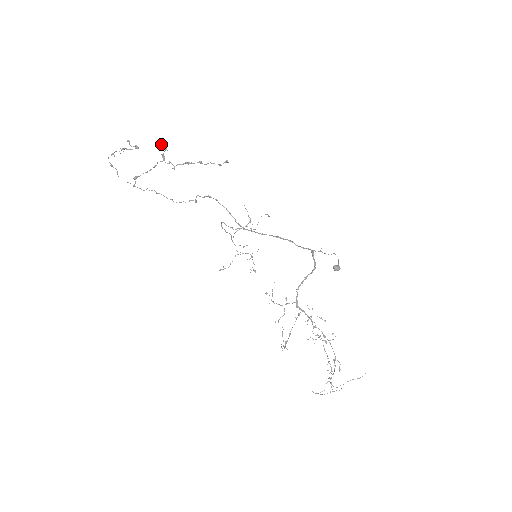
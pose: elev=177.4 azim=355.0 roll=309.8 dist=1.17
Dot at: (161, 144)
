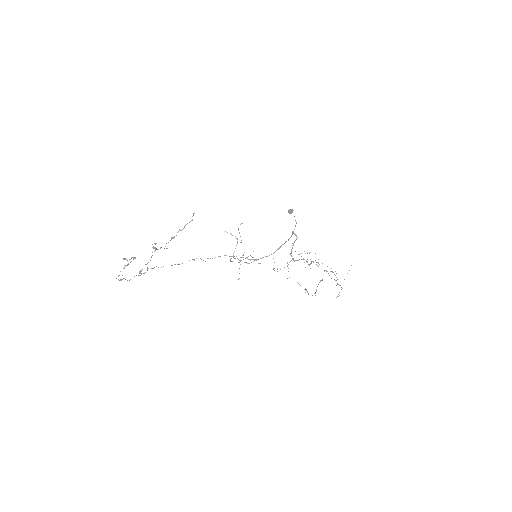
Dot at: occluded
